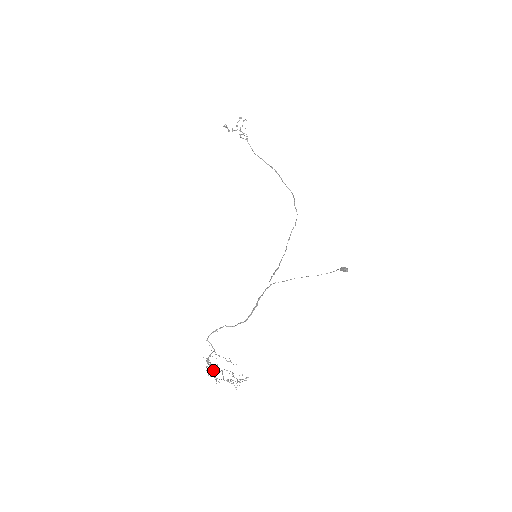
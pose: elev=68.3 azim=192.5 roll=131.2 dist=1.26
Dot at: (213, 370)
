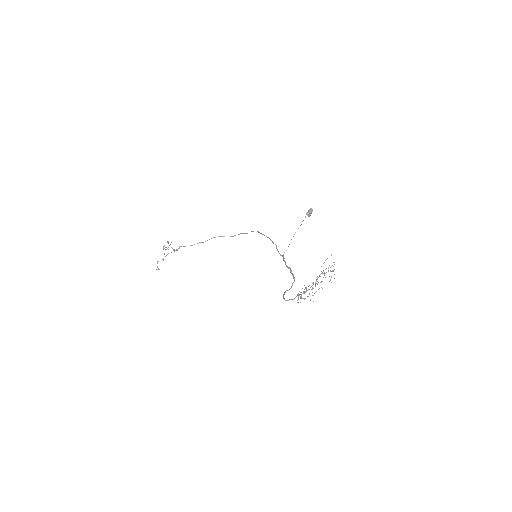
Dot at: occluded
